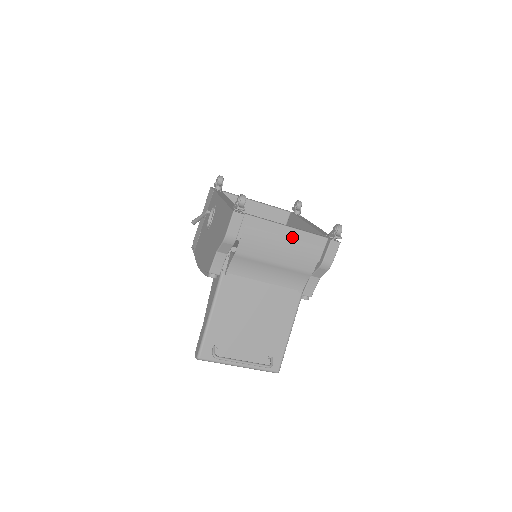
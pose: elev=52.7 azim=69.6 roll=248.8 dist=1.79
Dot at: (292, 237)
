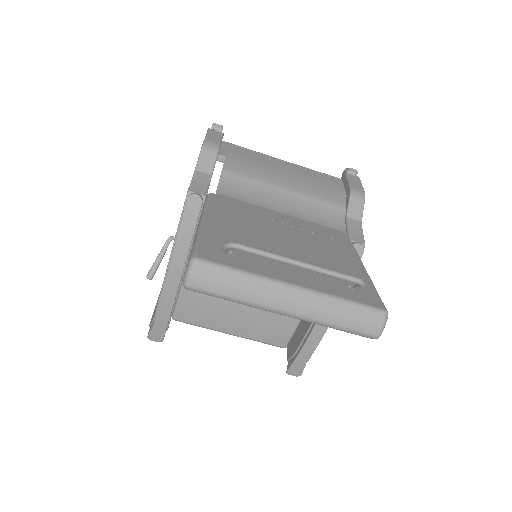
Dot at: (295, 169)
